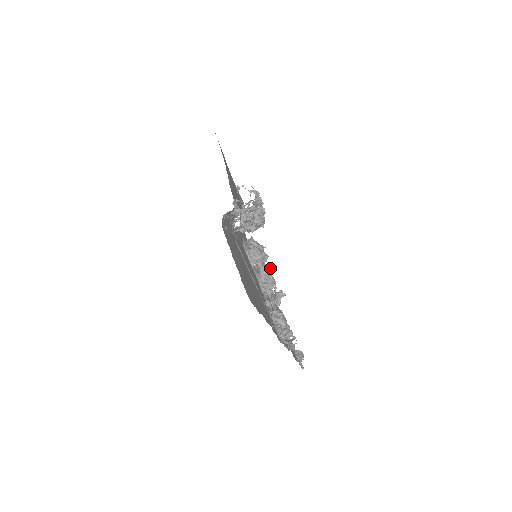
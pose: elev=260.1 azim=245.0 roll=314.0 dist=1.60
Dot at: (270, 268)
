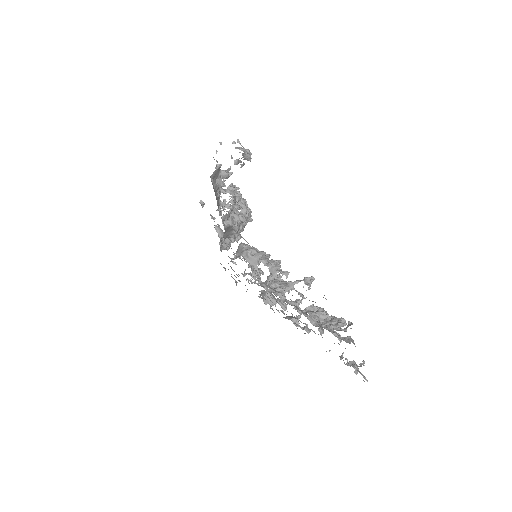
Dot at: (279, 262)
